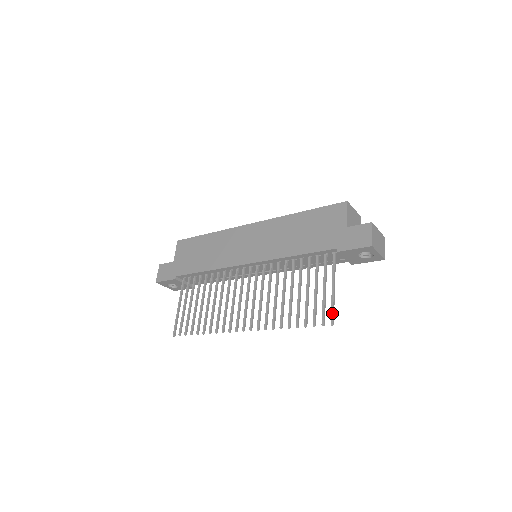
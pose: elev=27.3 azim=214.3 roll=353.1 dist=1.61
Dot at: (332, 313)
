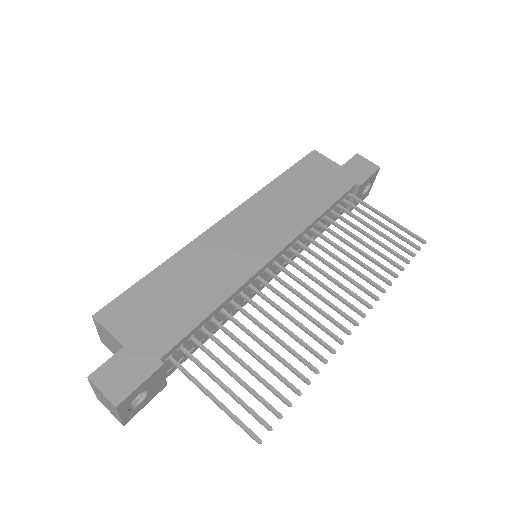
Dot at: (414, 234)
